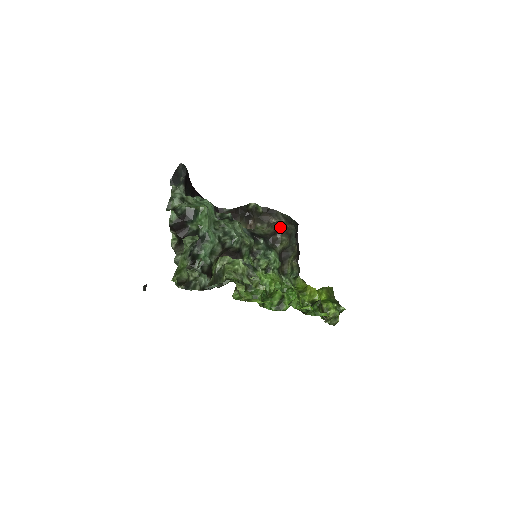
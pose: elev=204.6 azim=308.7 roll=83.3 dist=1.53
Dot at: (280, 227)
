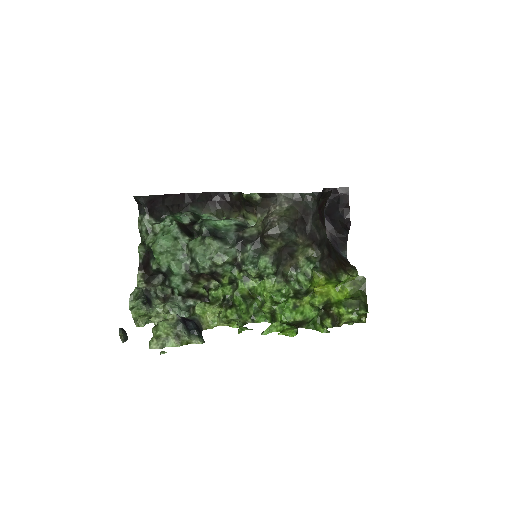
Dot at: (265, 228)
